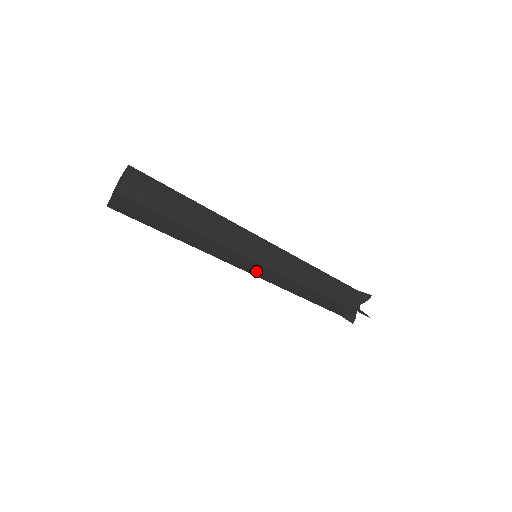
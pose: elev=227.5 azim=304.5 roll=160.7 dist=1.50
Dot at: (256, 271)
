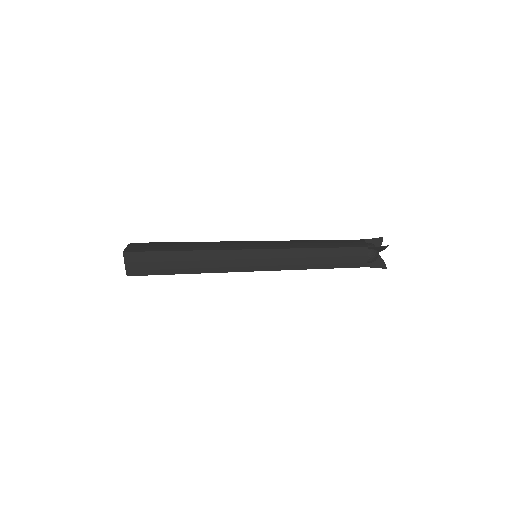
Dot at: (260, 263)
